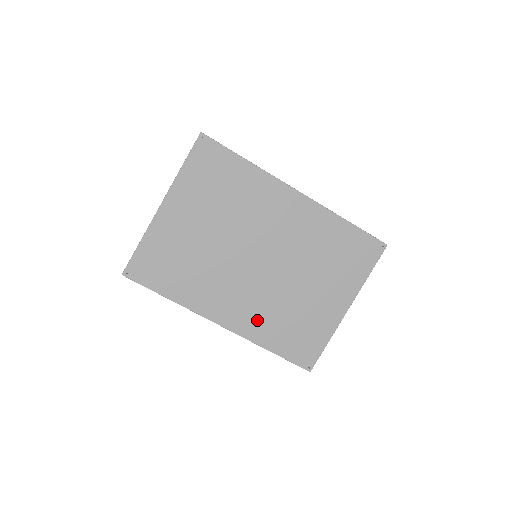
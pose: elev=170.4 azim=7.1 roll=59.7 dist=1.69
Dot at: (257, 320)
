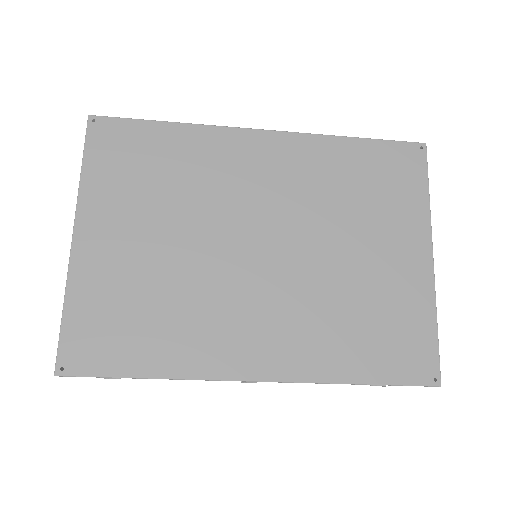
Dot at: (309, 342)
